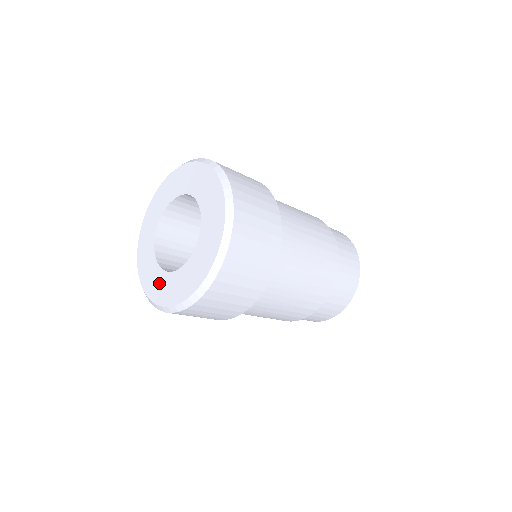
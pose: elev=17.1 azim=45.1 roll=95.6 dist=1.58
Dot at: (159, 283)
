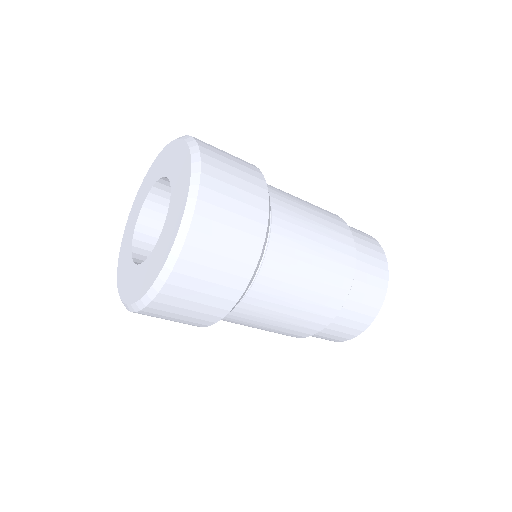
Dot at: (134, 280)
